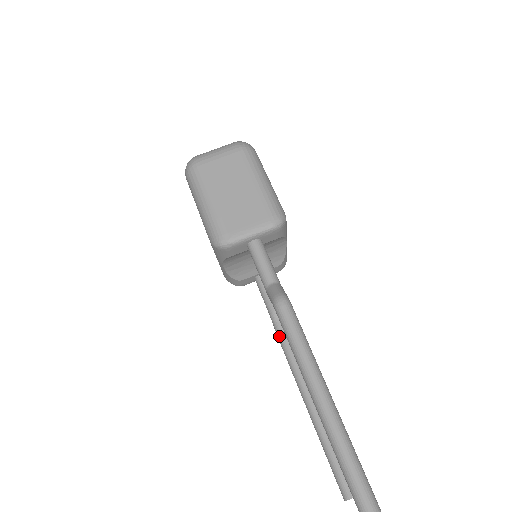
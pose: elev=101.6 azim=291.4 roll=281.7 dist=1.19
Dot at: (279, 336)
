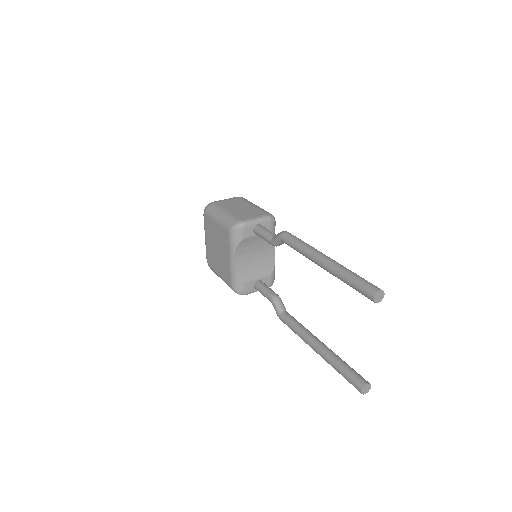
Dot at: (280, 313)
